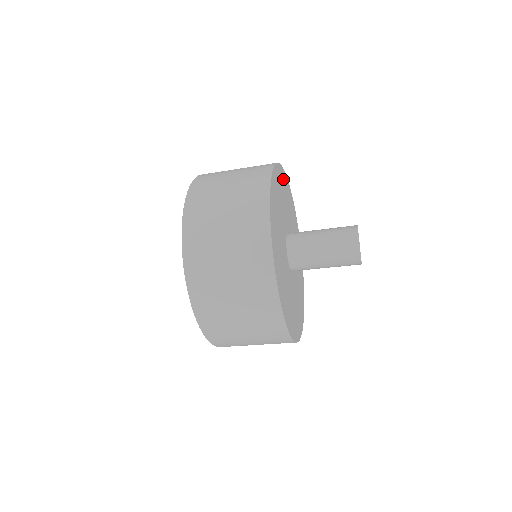
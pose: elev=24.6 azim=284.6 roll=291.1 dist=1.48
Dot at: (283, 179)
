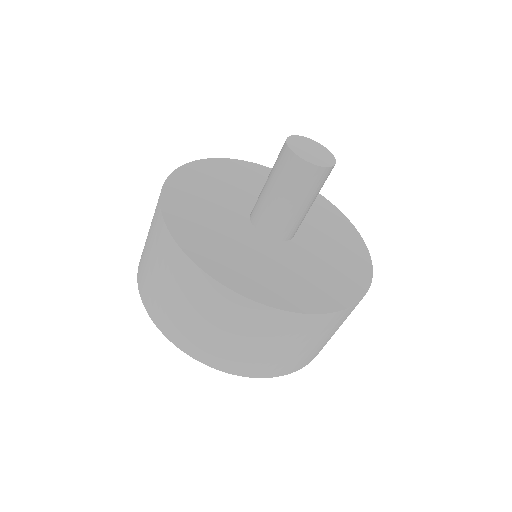
Dot at: occluded
